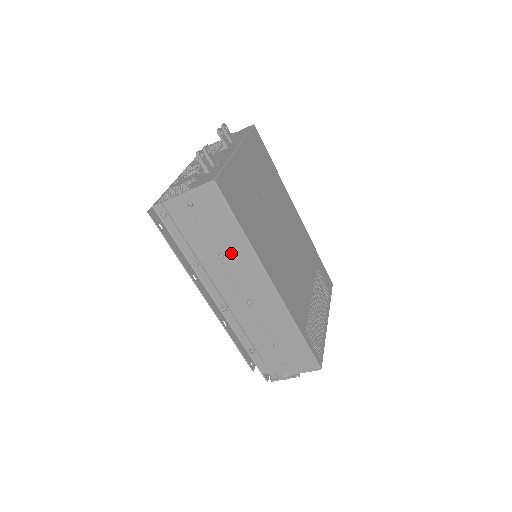
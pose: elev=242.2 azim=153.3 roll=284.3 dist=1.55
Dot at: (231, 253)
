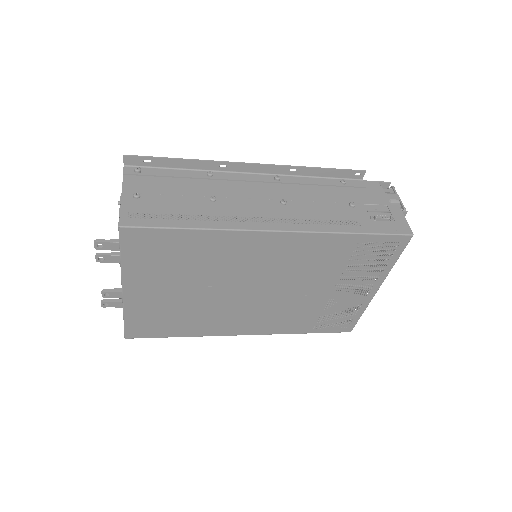
Dot at: occluded
